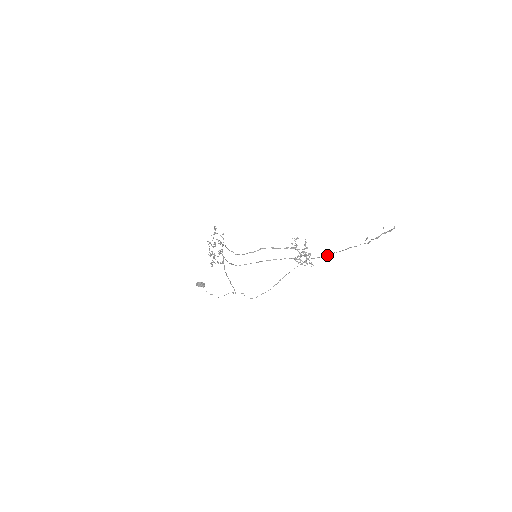
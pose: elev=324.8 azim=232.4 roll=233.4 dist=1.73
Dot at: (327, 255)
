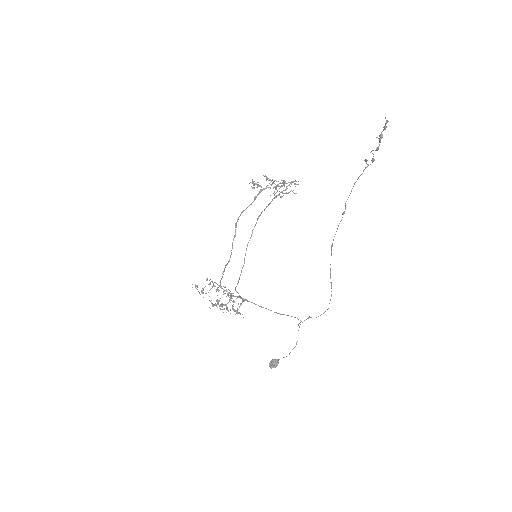
Dot at: (342, 214)
